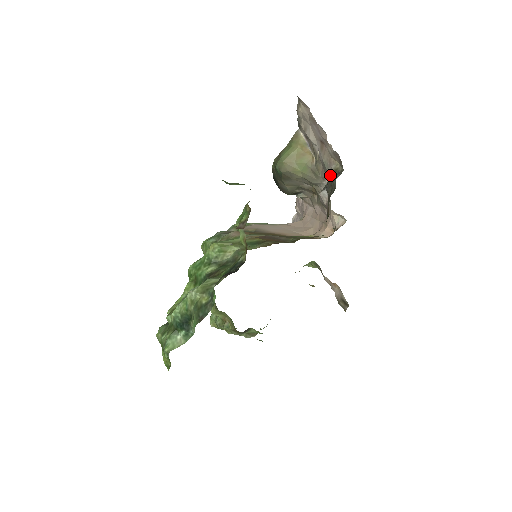
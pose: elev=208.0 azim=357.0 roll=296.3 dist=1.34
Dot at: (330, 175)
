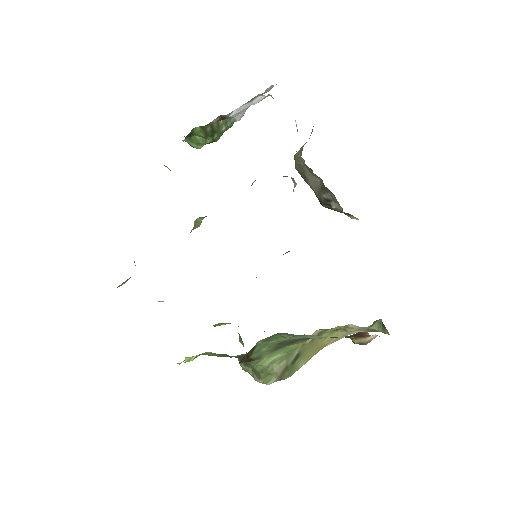
Dot at: occluded
